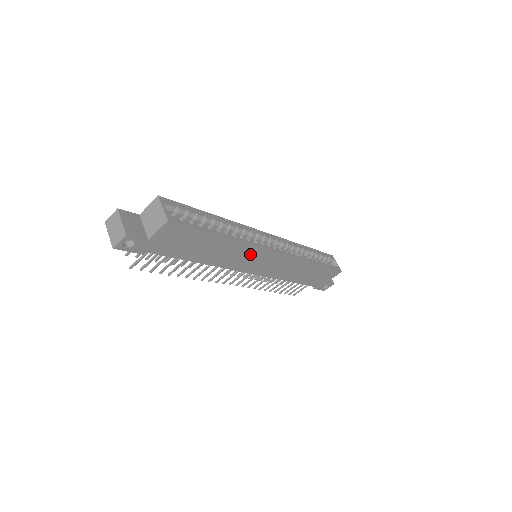
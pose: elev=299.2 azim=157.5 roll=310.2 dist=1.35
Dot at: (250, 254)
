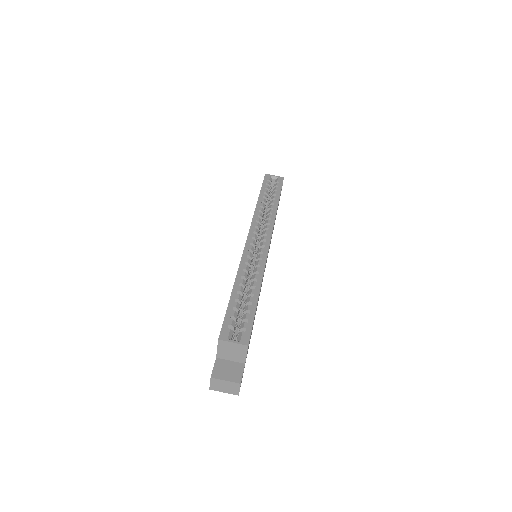
Dot at: occluded
